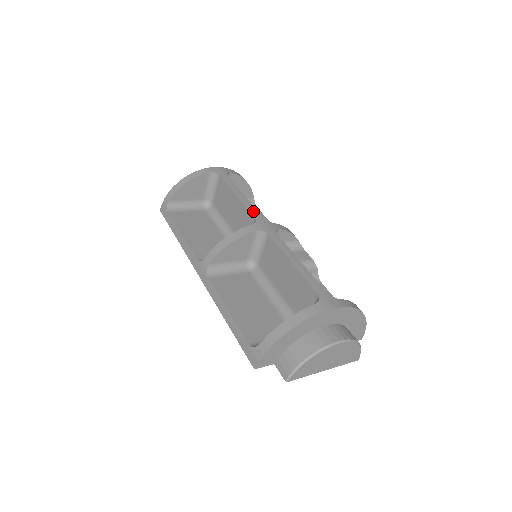
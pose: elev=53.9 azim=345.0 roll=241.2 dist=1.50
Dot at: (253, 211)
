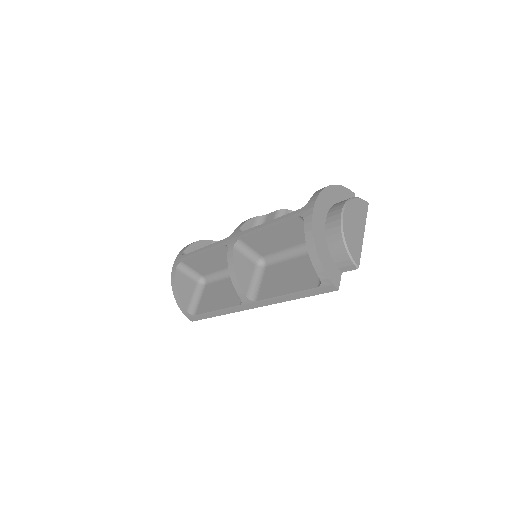
Dot at: (218, 245)
